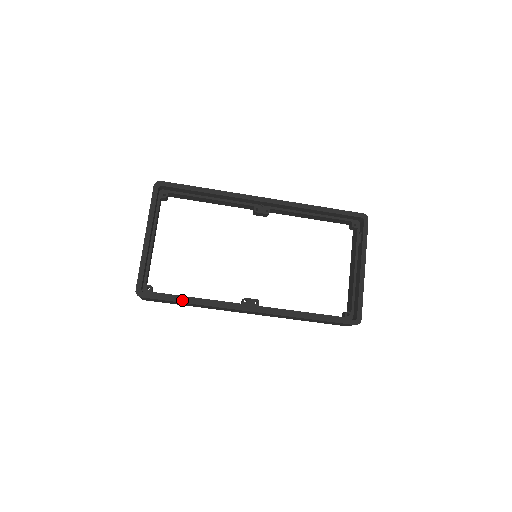
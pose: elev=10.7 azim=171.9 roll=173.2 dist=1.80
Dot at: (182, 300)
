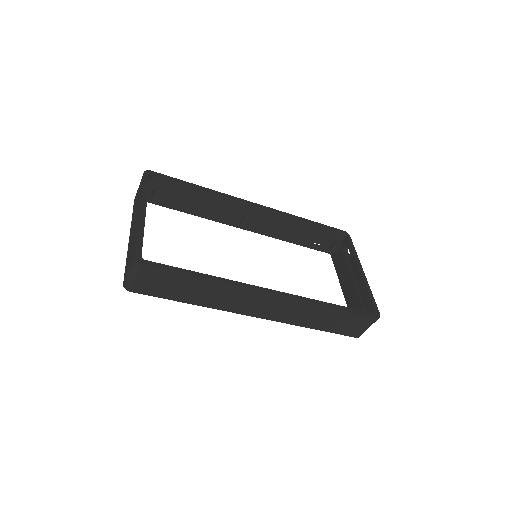
Dot at: (193, 273)
